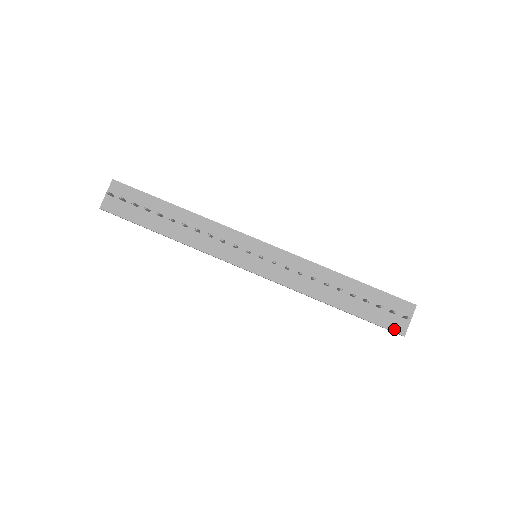
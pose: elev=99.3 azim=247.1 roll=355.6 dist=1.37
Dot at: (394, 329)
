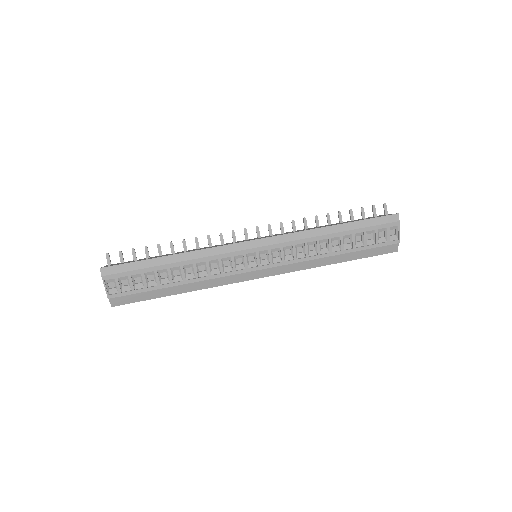
Dot at: (387, 215)
